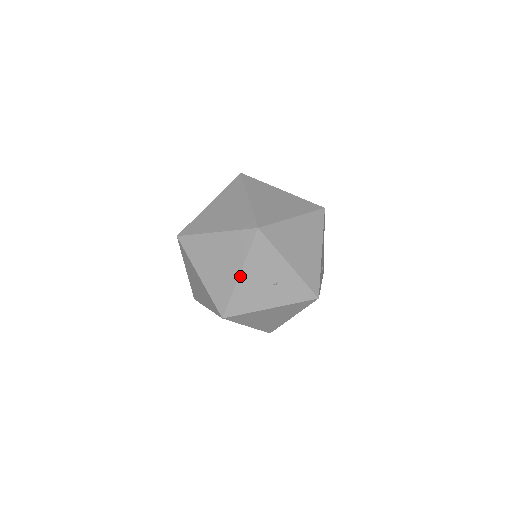
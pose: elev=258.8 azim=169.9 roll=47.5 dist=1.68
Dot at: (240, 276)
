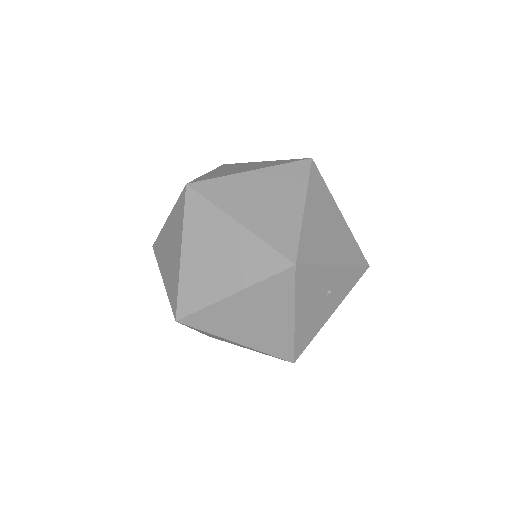
Dot at: (295, 319)
